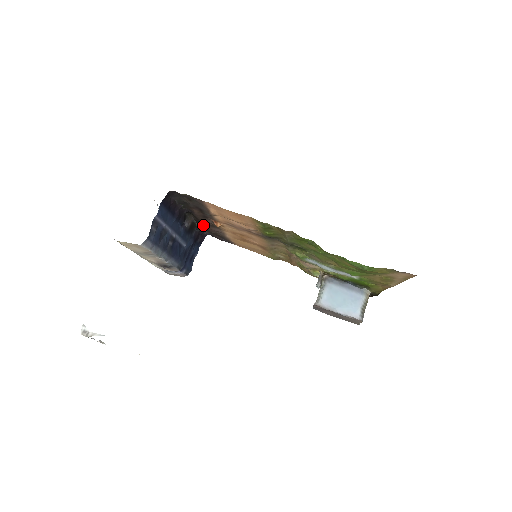
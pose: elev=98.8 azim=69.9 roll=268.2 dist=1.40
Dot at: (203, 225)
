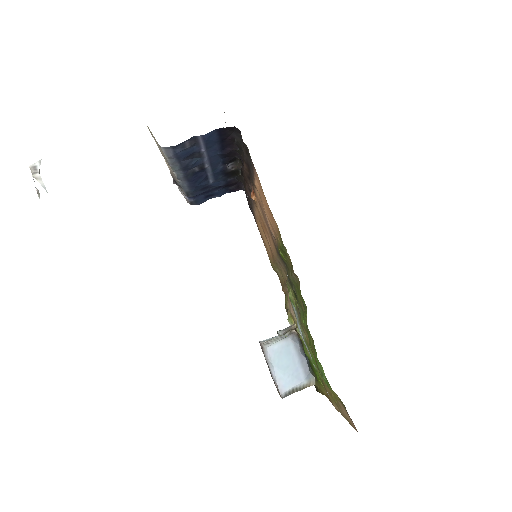
Dot at: occluded
